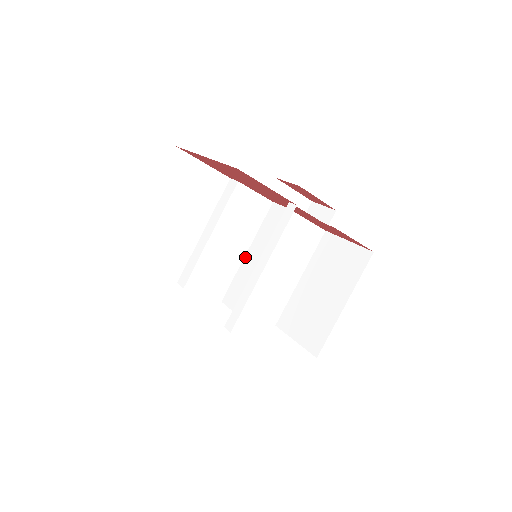
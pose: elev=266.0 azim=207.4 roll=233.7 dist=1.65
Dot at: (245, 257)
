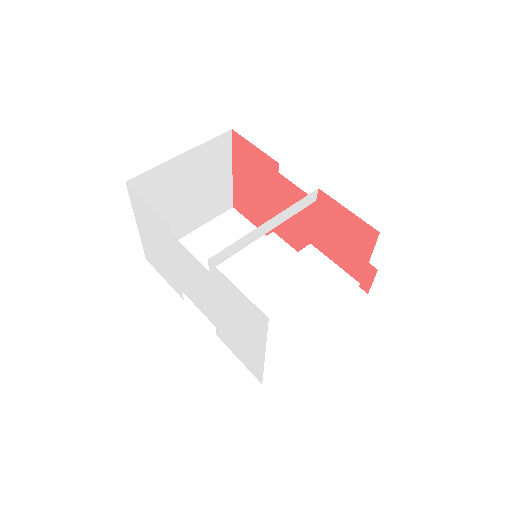
Dot at: occluded
